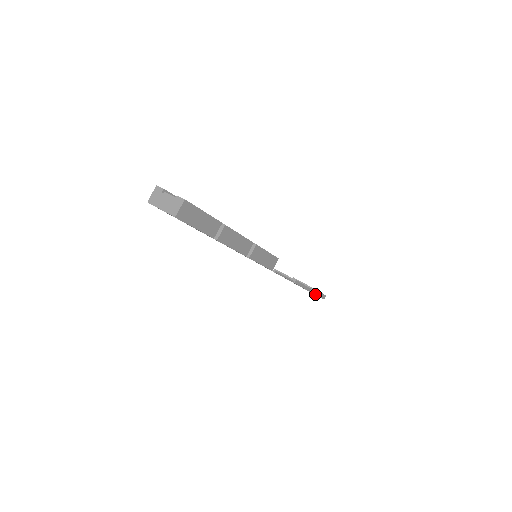
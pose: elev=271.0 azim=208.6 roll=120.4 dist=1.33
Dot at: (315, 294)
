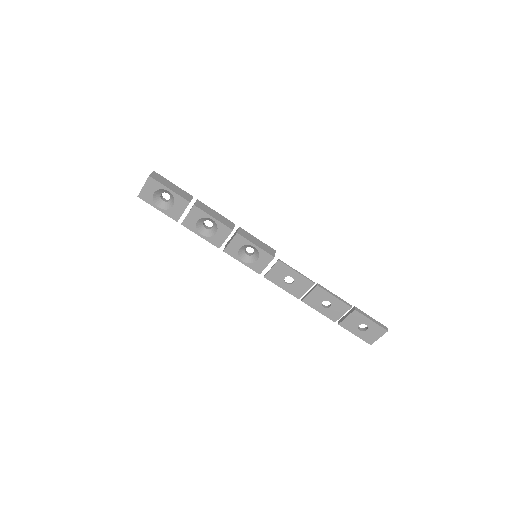
Dot at: (365, 316)
